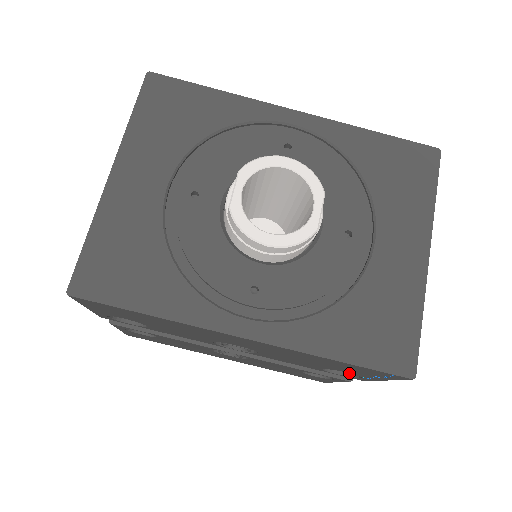
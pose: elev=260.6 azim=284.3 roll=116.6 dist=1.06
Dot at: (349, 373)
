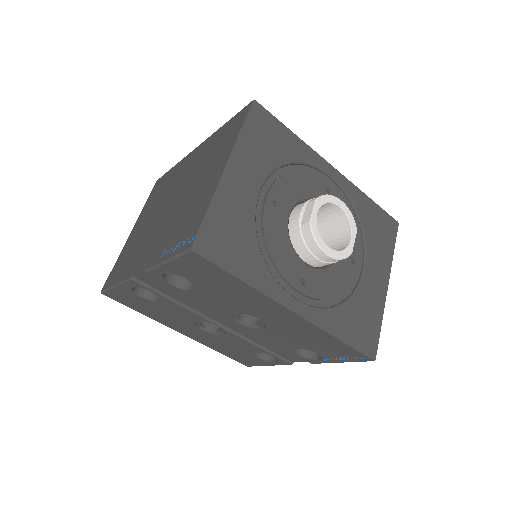
Dot at: (307, 356)
